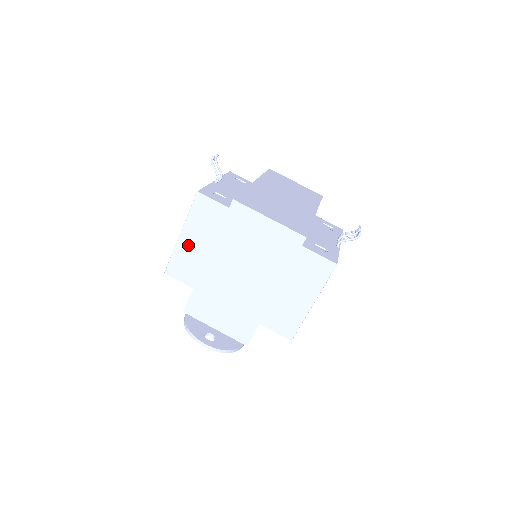
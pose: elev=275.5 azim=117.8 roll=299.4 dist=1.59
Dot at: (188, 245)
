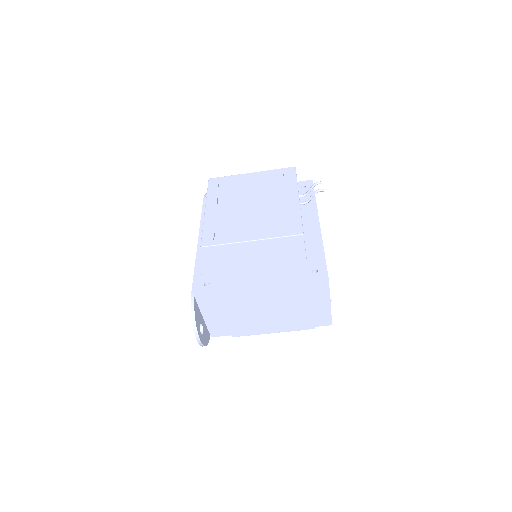
Dot at: (247, 251)
